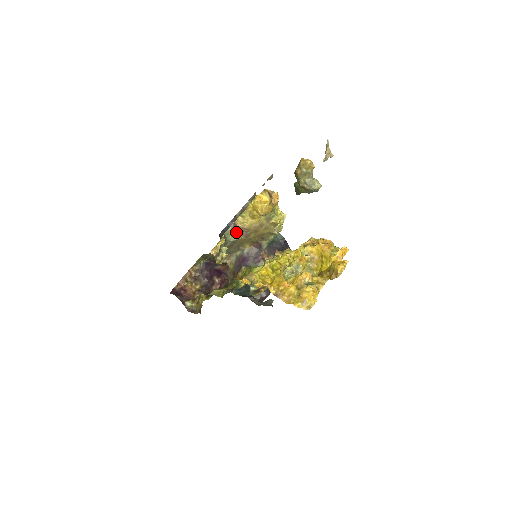
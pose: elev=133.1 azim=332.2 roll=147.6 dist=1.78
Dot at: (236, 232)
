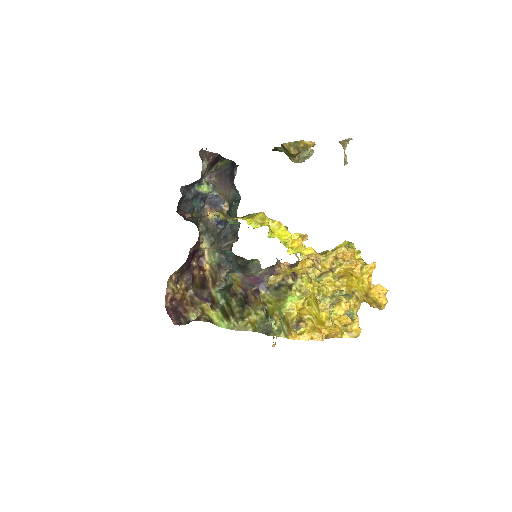
Dot at: occluded
